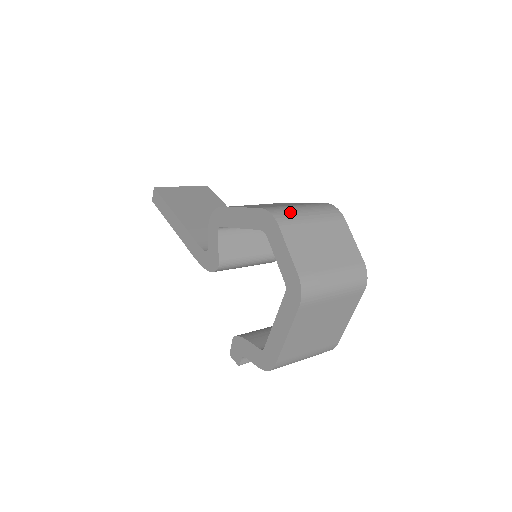
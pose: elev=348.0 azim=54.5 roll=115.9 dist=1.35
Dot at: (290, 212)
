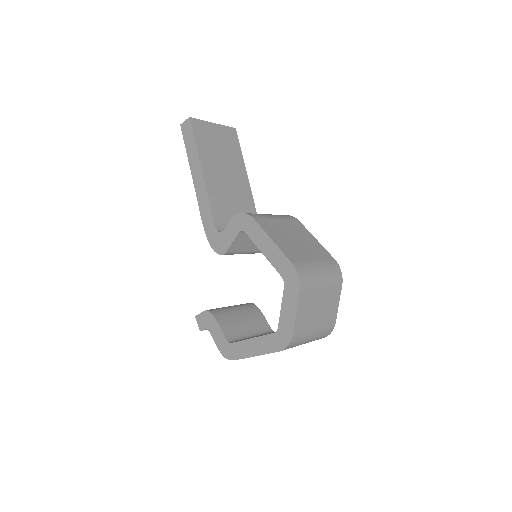
Dot at: (311, 276)
